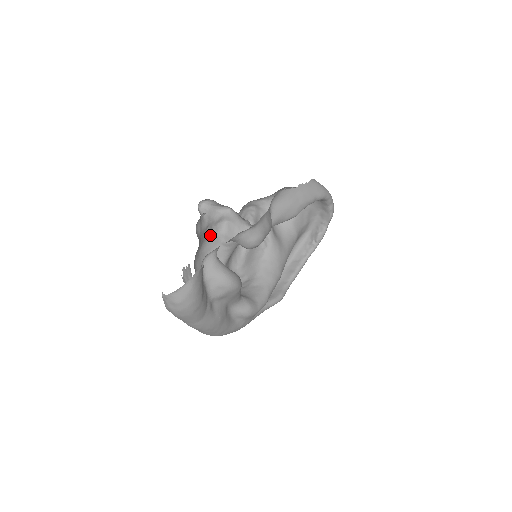
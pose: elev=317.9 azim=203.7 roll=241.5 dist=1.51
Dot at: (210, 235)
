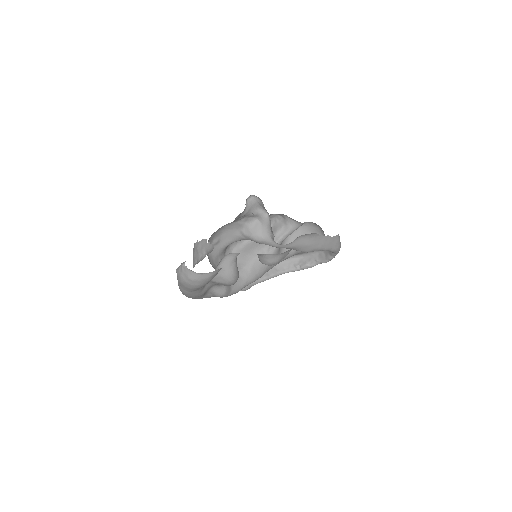
Dot at: (238, 221)
